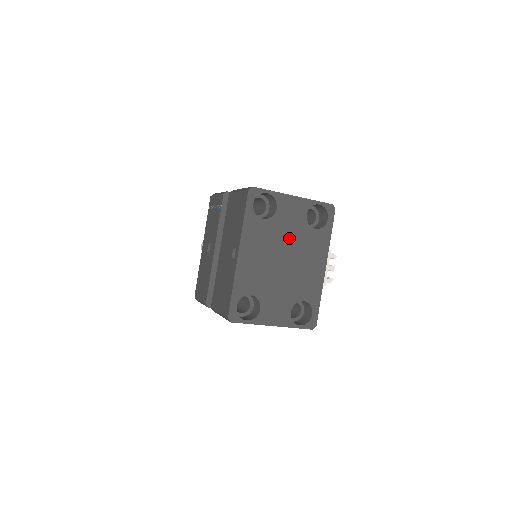
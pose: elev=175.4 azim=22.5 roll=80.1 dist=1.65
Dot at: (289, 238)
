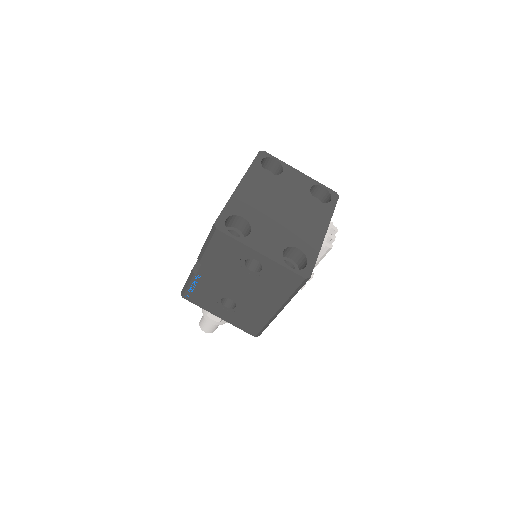
Dot at: (291, 196)
